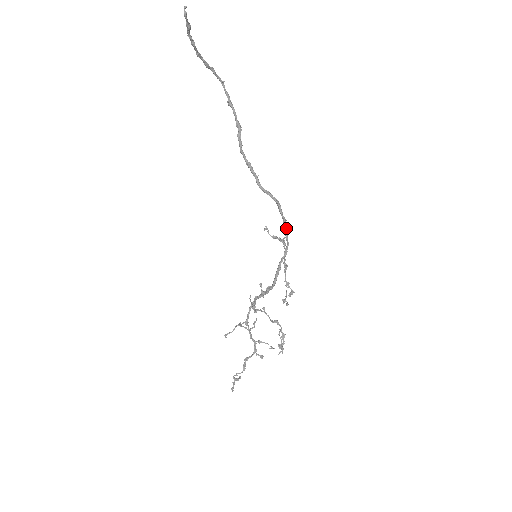
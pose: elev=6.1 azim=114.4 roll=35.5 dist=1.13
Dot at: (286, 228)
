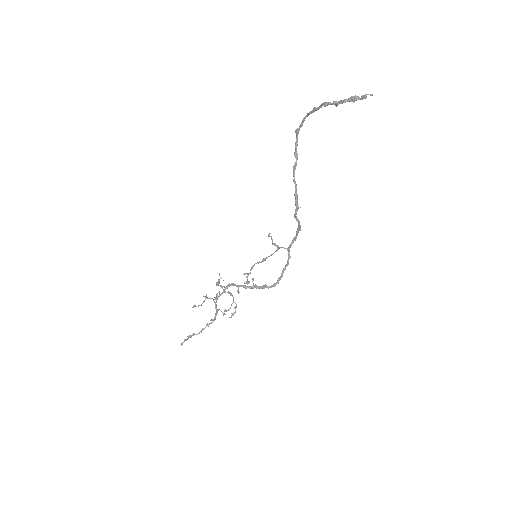
Dot at: occluded
